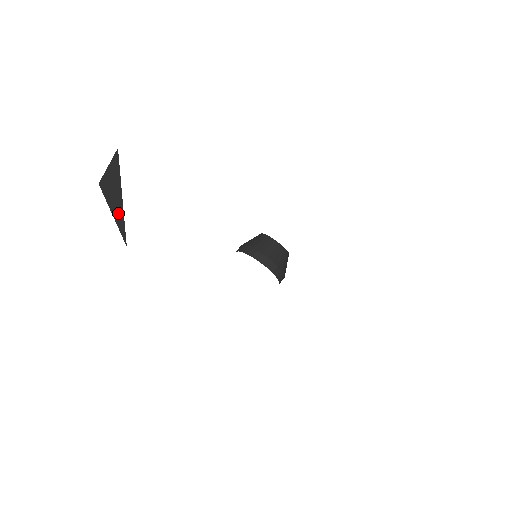
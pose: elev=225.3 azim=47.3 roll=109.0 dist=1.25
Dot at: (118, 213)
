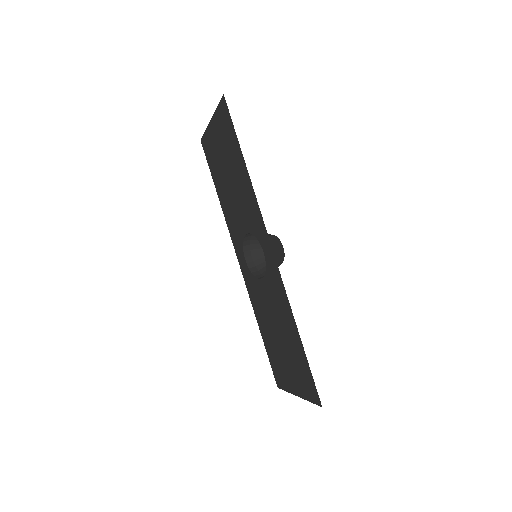
Dot at: occluded
